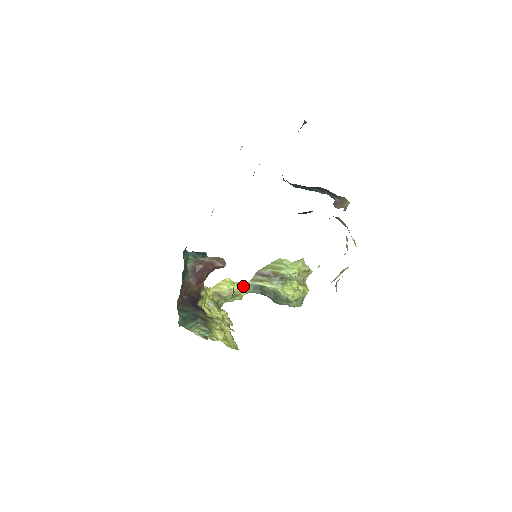
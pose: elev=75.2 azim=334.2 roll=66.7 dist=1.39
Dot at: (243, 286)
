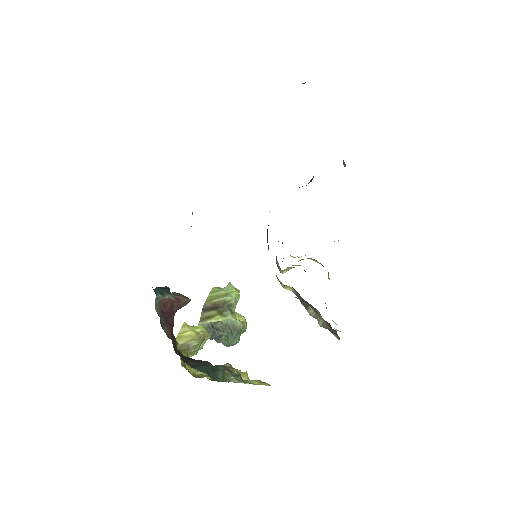
Dot at: occluded
